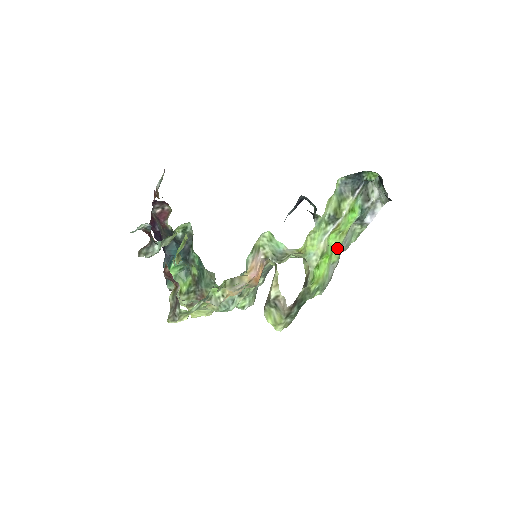
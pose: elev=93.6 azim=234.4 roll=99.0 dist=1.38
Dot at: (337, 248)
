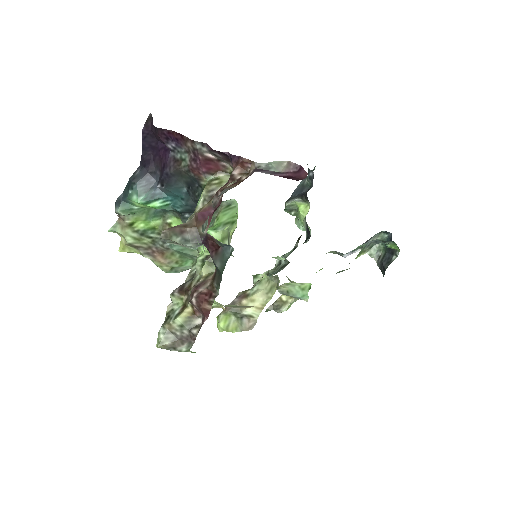
Dot at: occluded
